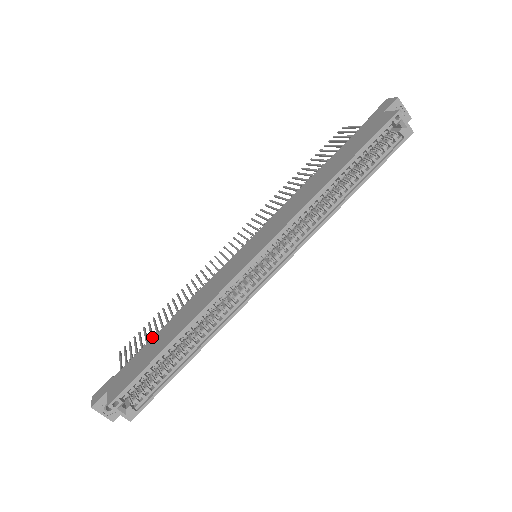
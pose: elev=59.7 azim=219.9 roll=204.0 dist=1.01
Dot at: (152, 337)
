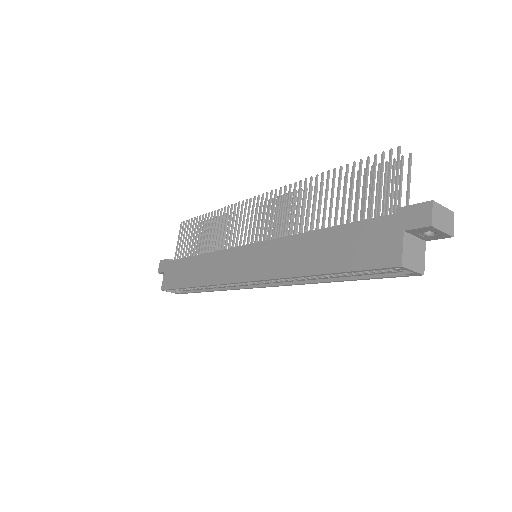
Dot at: (191, 247)
